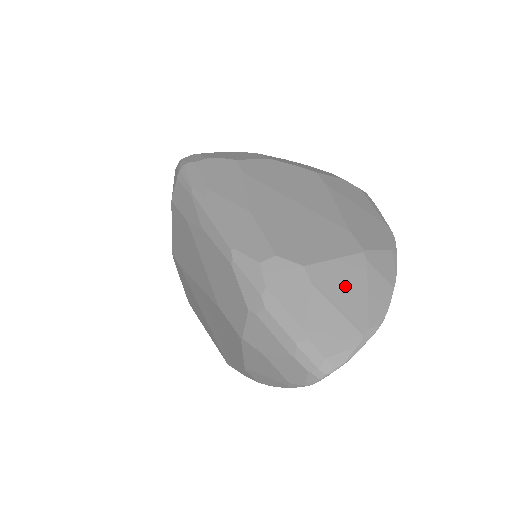
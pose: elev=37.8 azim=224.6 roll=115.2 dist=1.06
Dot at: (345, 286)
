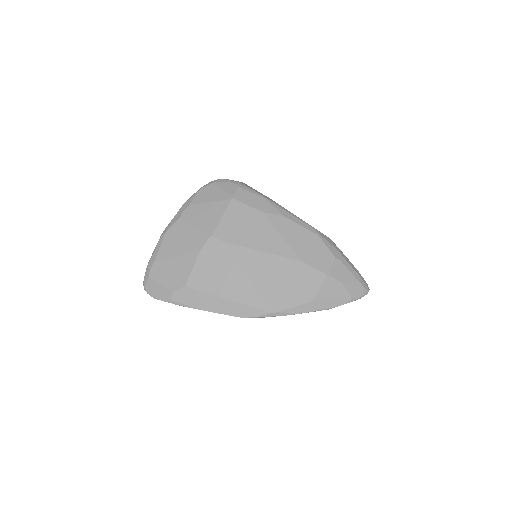
Dot at: occluded
